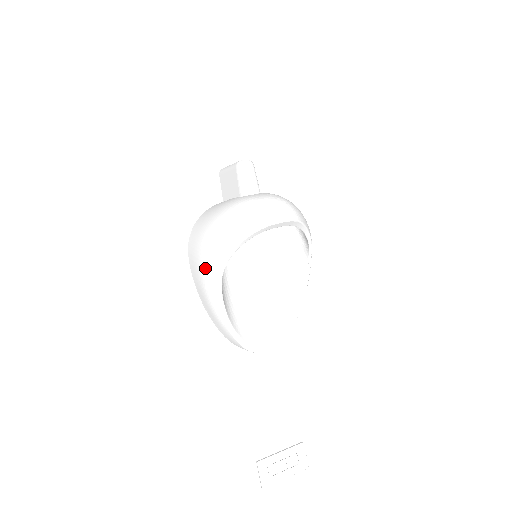
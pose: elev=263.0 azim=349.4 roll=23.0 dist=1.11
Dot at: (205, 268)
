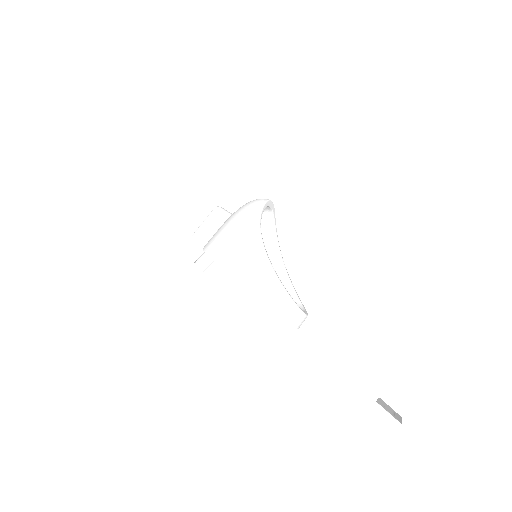
Dot at: (246, 240)
